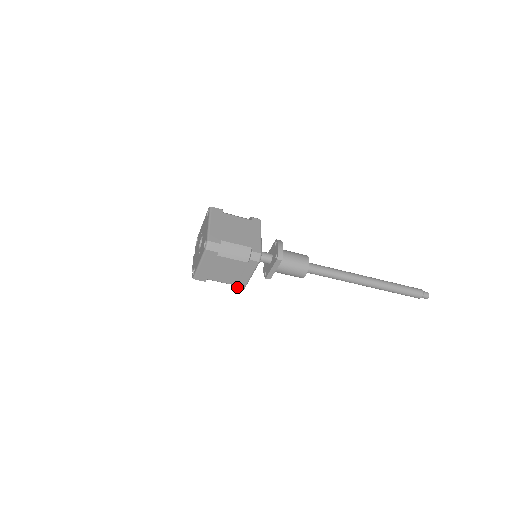
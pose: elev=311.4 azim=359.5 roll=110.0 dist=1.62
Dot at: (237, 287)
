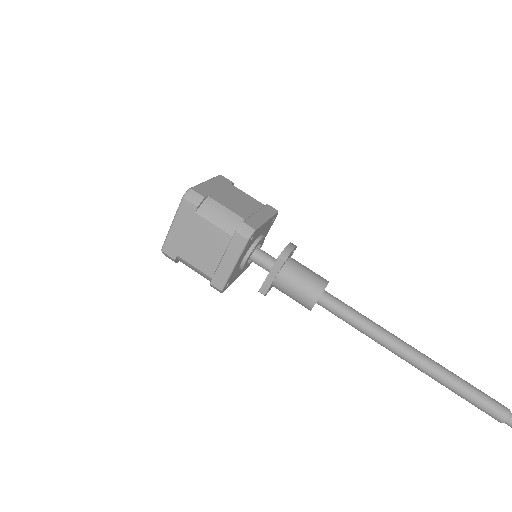
Dot at: (213, 283)
